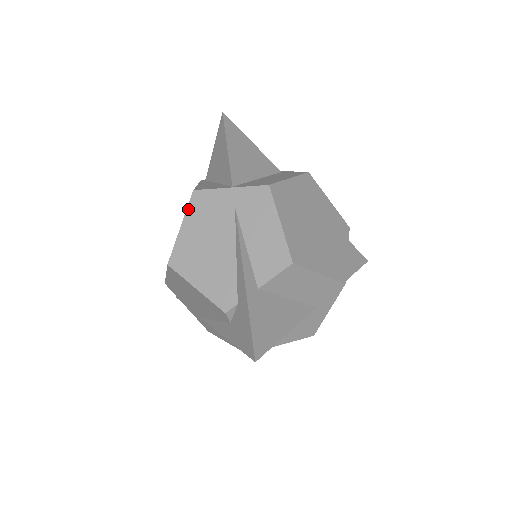
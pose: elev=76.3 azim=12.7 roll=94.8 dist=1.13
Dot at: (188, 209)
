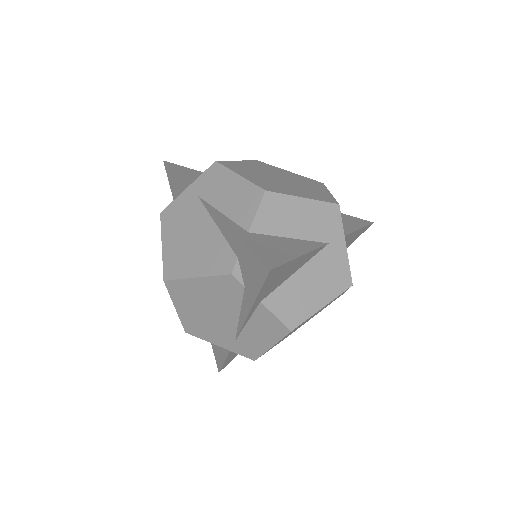
Dot at: (162, 228)
